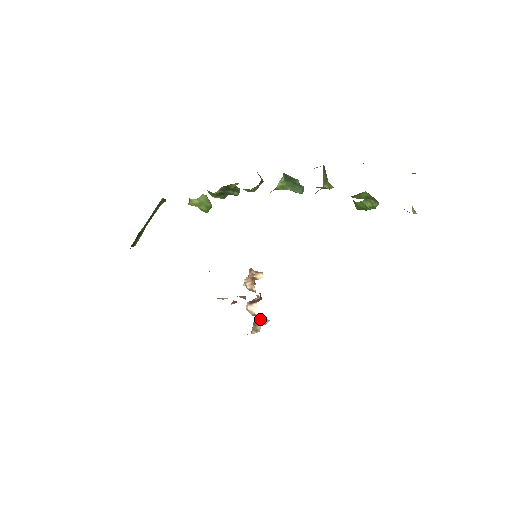
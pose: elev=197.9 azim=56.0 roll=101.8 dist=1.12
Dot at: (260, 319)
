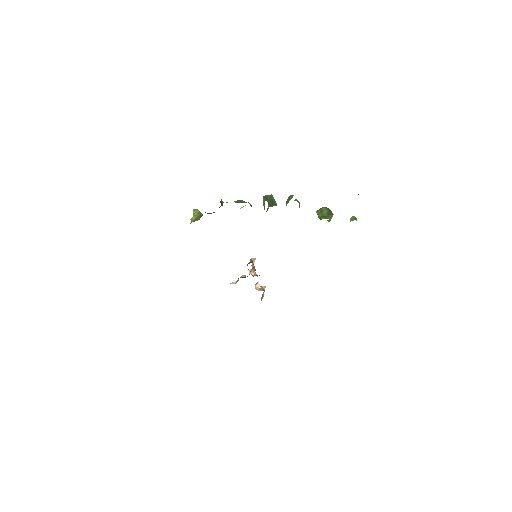
Dot at: occluded
